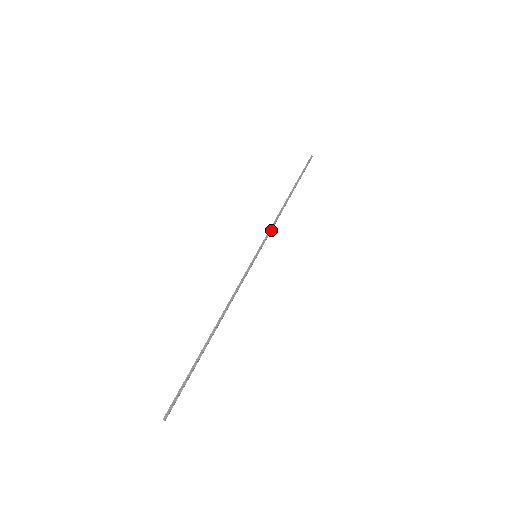
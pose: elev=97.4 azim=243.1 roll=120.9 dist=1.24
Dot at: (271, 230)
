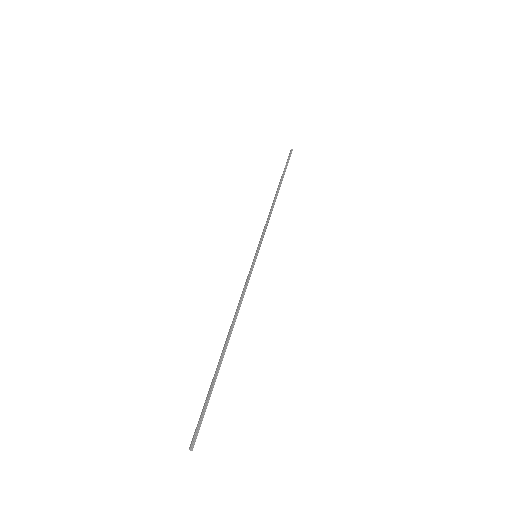
Dot at: (266, 228)
